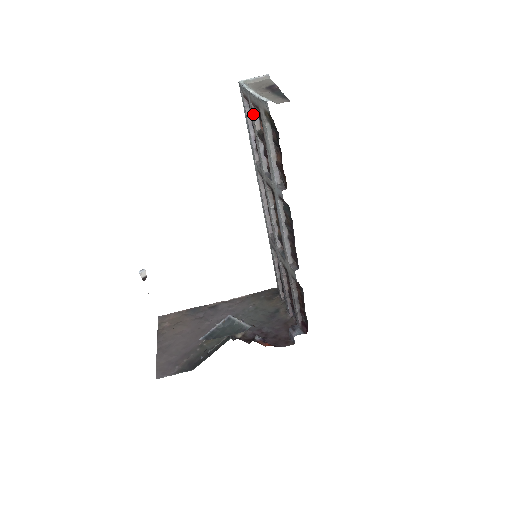
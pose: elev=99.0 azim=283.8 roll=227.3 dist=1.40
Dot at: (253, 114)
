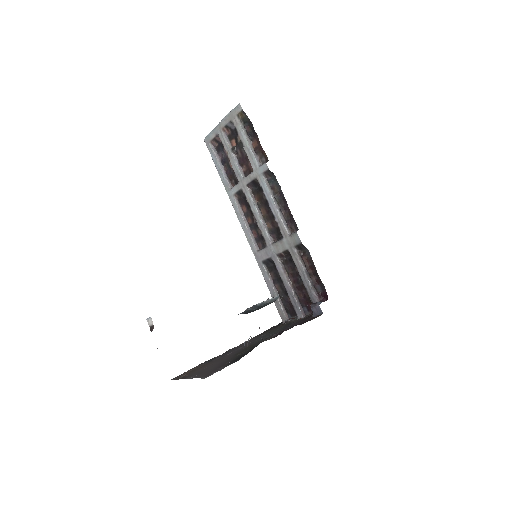
Dot at: (225, 138)
